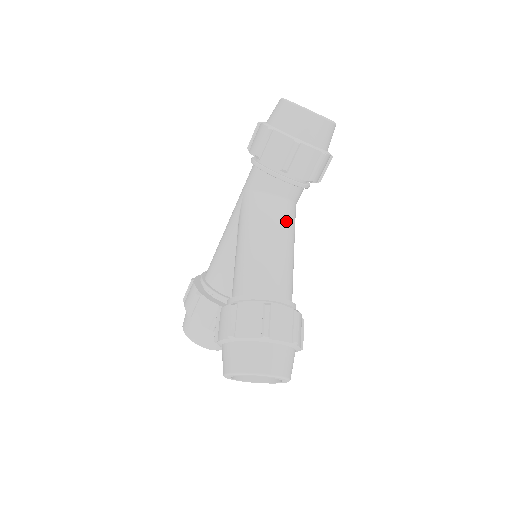
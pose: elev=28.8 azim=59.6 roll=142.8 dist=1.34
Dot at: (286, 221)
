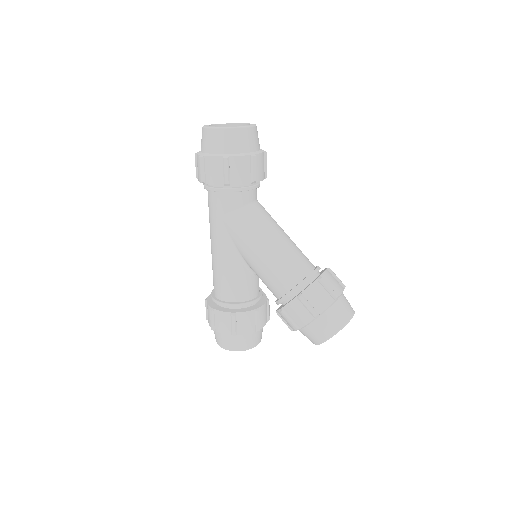
Dot at: (269, 217)
